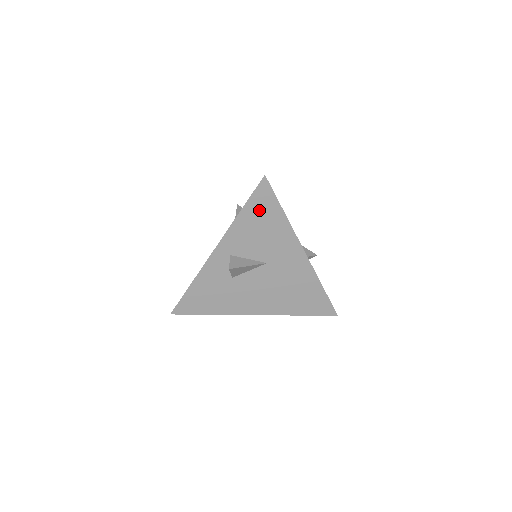
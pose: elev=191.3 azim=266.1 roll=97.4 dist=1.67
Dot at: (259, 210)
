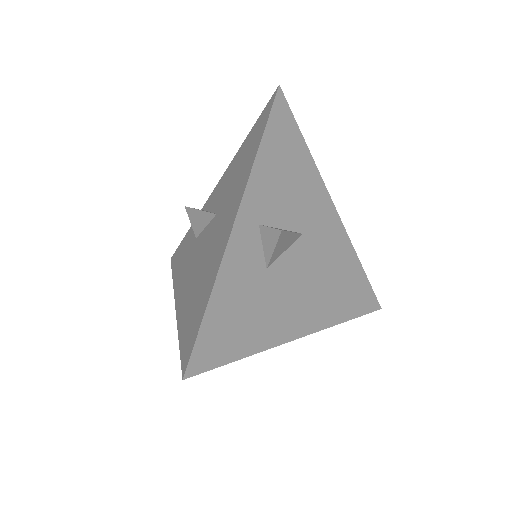
Dot at: (281, 142)
